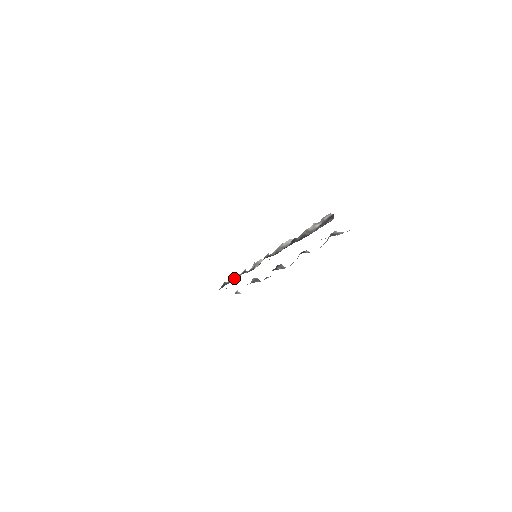
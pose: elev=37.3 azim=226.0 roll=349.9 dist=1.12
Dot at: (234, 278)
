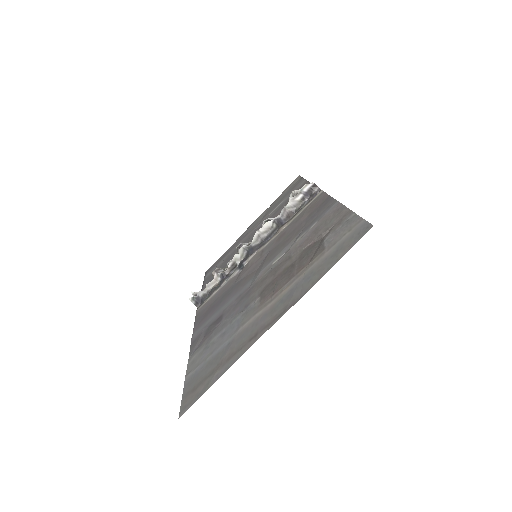
Dot at: (209, 287)
